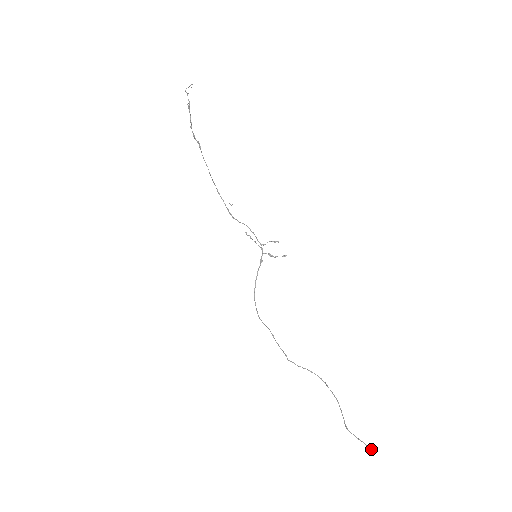
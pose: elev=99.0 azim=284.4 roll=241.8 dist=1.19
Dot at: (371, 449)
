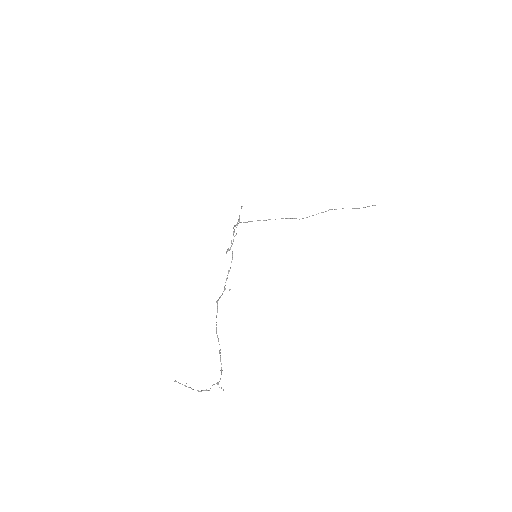
Dot at: occluded
